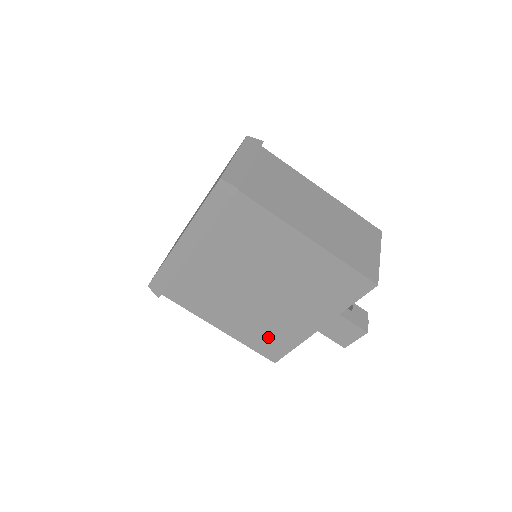
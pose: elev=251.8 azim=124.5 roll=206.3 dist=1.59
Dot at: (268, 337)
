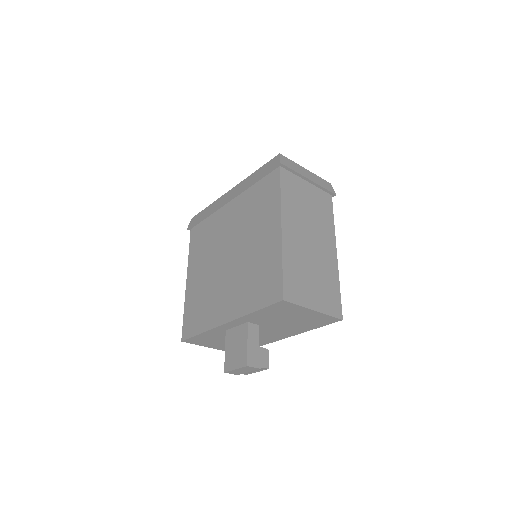
Dot at: (199, 309)
